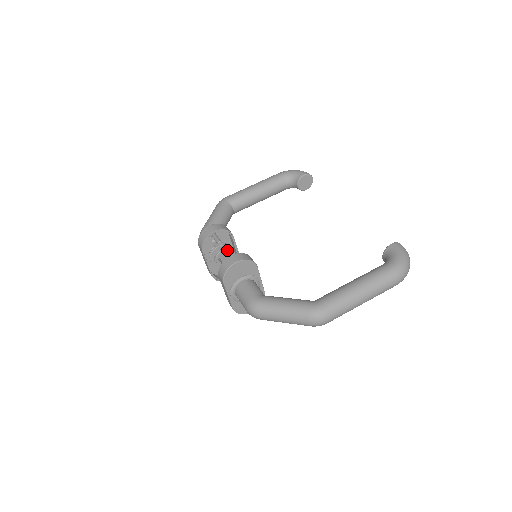
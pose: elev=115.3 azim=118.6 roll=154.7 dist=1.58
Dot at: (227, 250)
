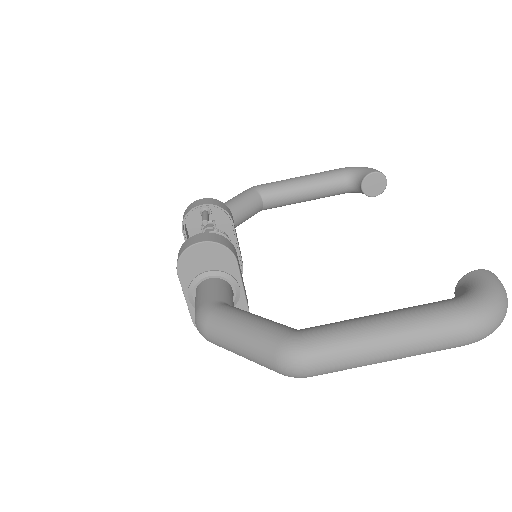
Dot at: occluded
